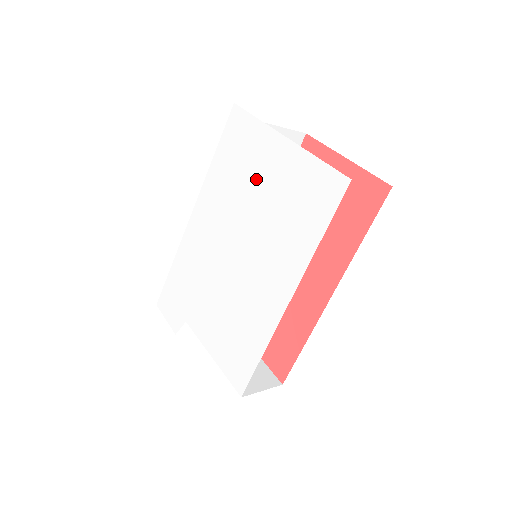
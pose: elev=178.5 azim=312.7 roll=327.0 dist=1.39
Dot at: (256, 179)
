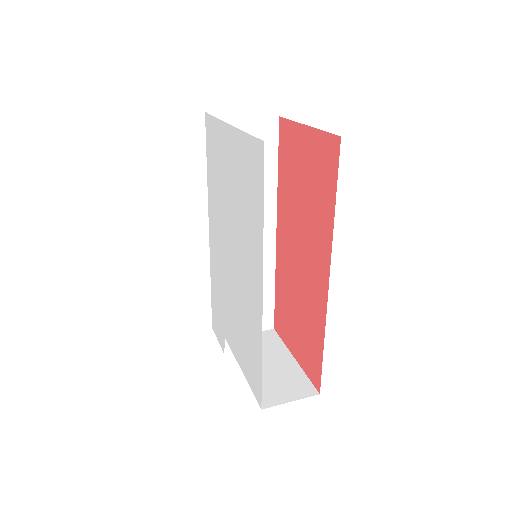
Dot at: (226, 177)
